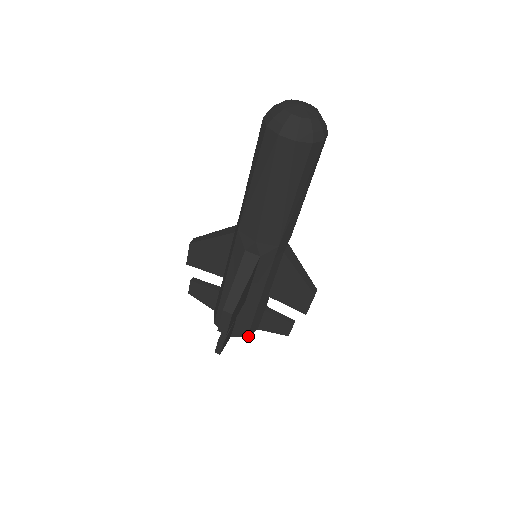
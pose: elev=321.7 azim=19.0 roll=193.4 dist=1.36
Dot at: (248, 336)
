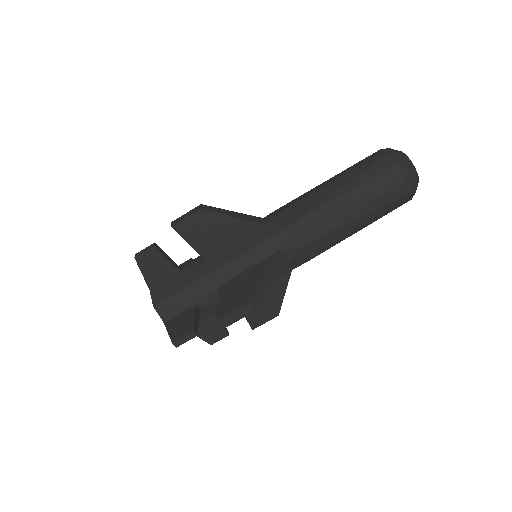
Dot at: occluded
